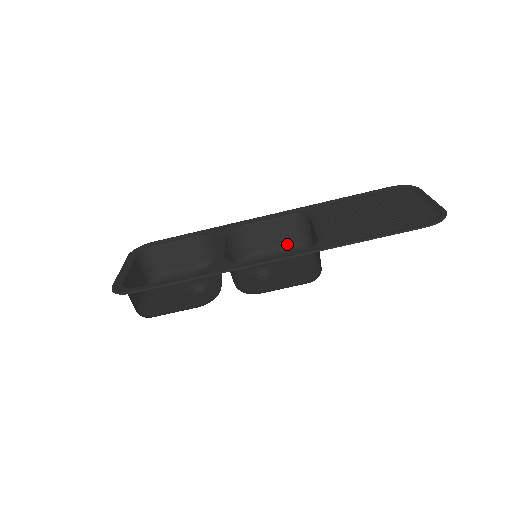
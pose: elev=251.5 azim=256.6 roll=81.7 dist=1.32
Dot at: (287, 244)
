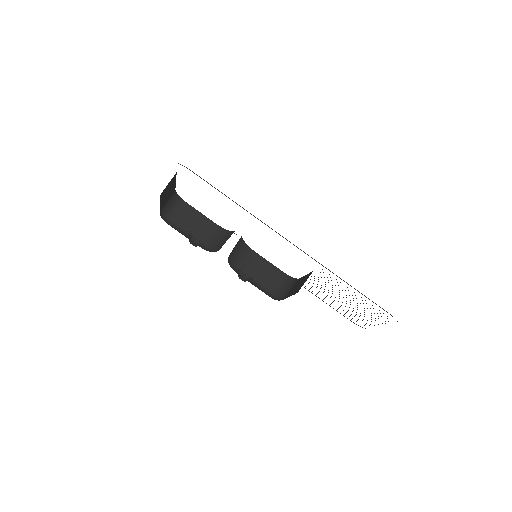
Dot at: (264, 288)
